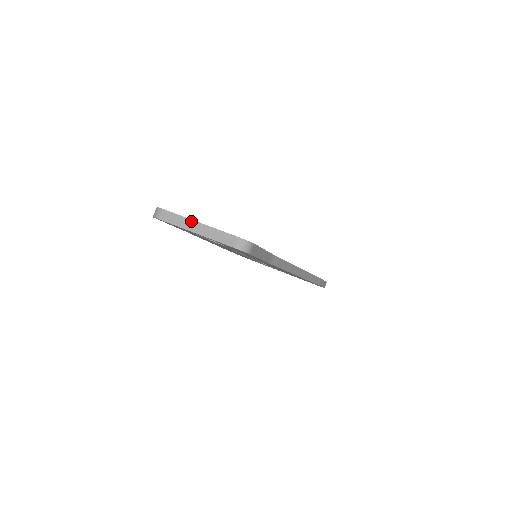
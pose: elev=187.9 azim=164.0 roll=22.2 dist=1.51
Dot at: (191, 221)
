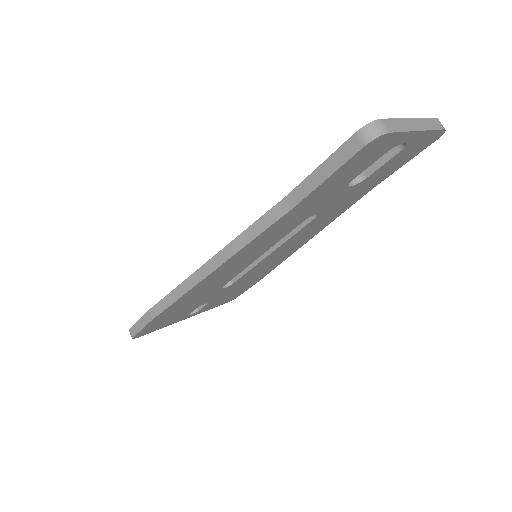
Dot at: (407, 120)
